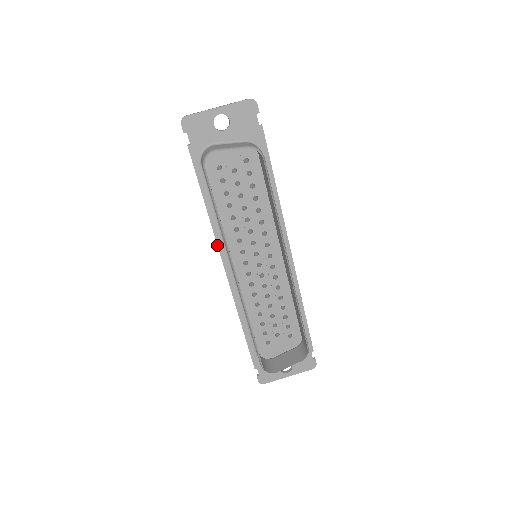
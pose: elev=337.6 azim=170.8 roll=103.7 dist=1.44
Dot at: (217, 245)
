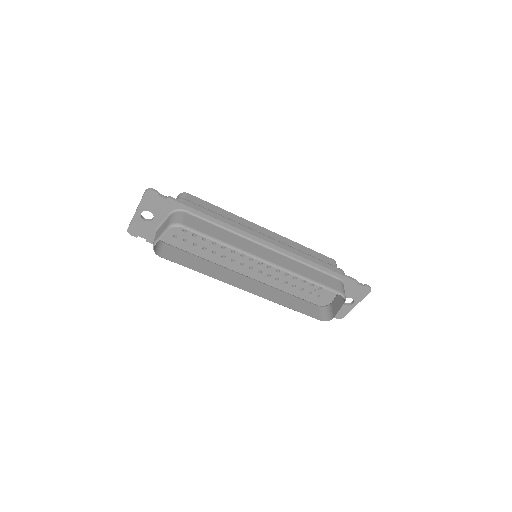
Dot at: occluded
